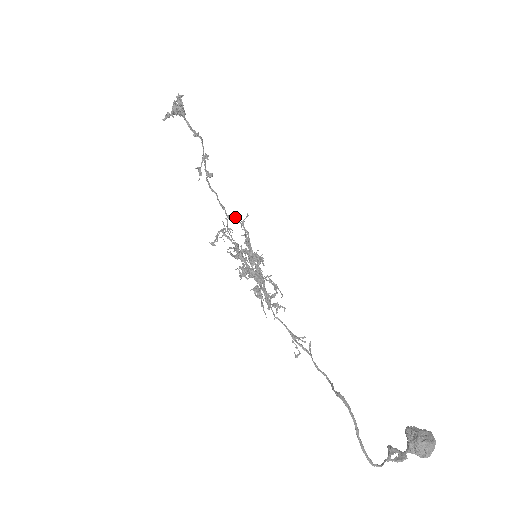
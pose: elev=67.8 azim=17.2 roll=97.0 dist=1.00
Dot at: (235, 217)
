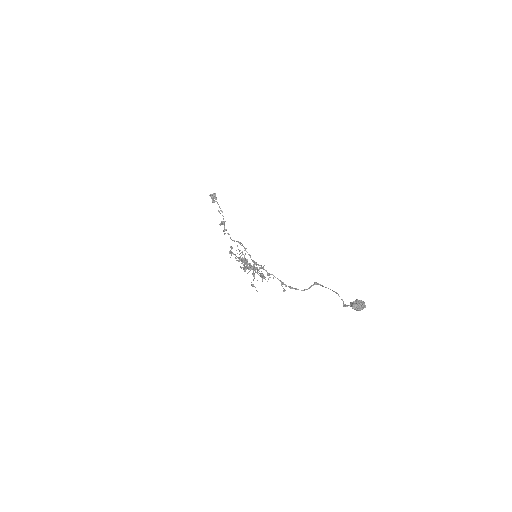
Dot at: occluded
